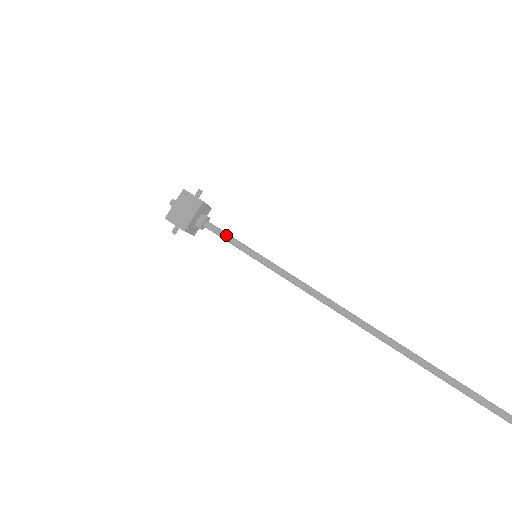
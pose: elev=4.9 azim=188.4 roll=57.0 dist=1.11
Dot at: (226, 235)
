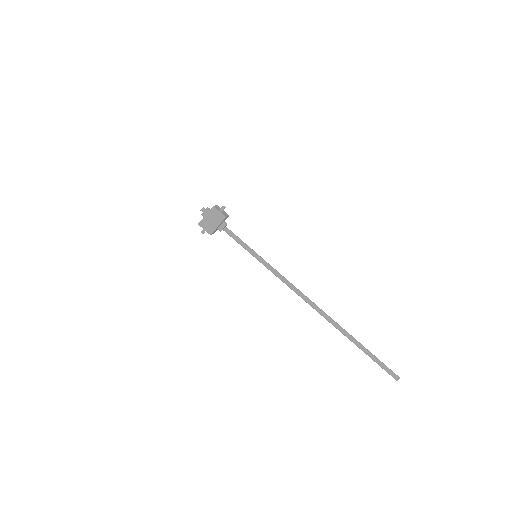
Dot at: (238, 239)
